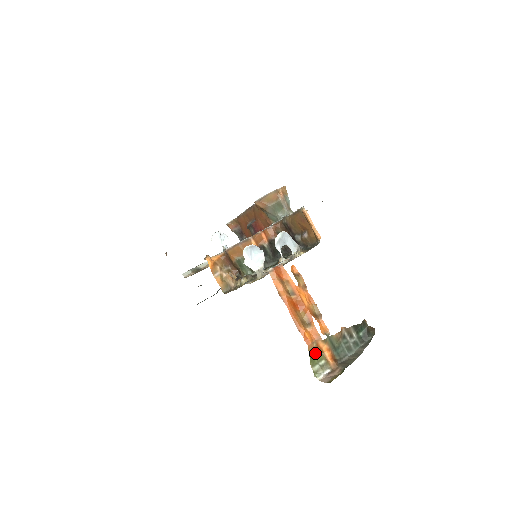
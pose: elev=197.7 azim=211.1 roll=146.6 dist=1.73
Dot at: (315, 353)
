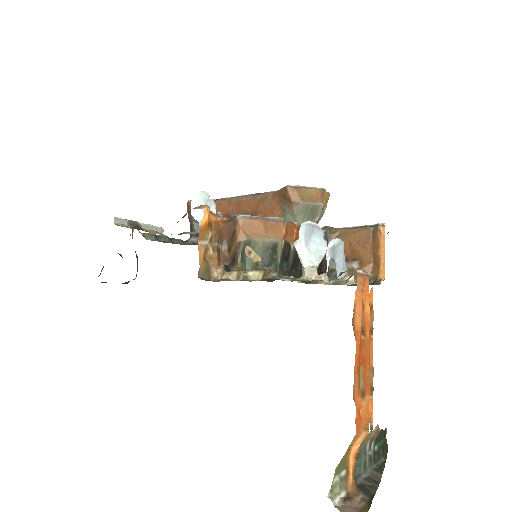
Dot at: occluded
